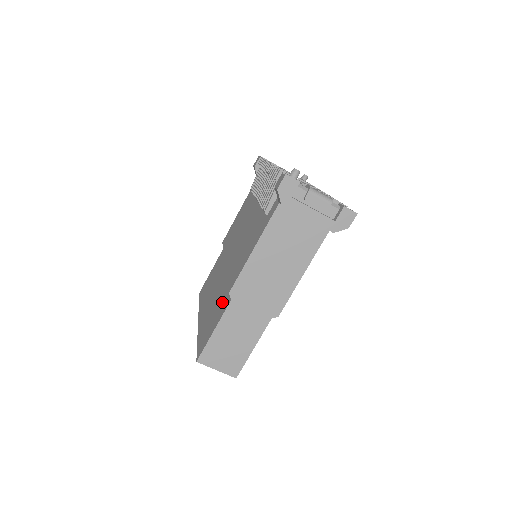
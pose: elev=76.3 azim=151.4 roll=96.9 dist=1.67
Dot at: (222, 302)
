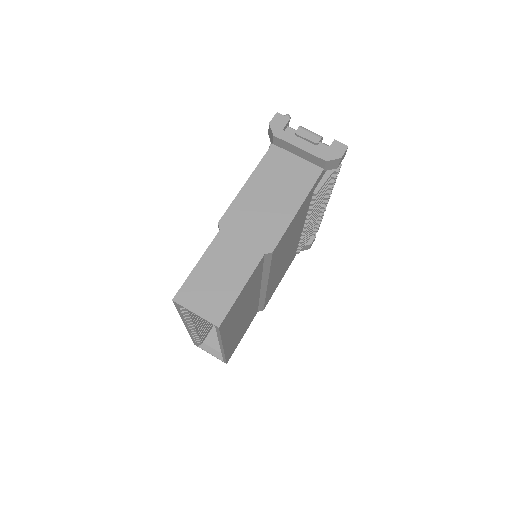
Dot at: occluded
